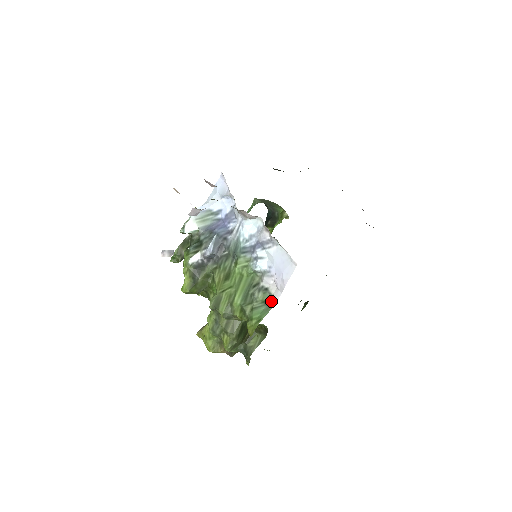
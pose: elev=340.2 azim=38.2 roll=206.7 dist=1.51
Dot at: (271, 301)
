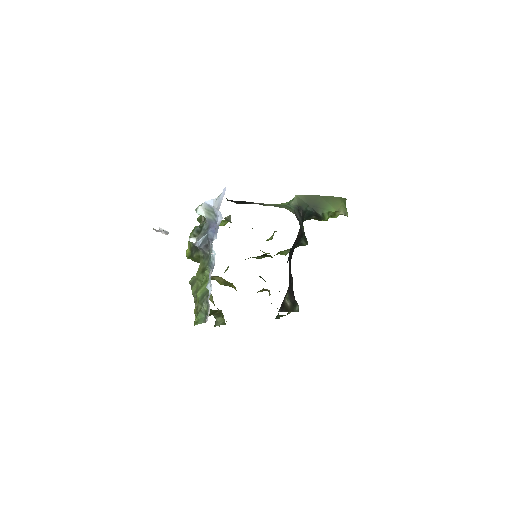
Dot at: occluded
